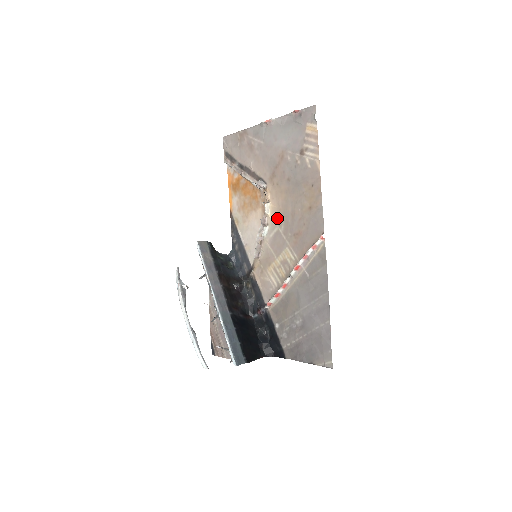
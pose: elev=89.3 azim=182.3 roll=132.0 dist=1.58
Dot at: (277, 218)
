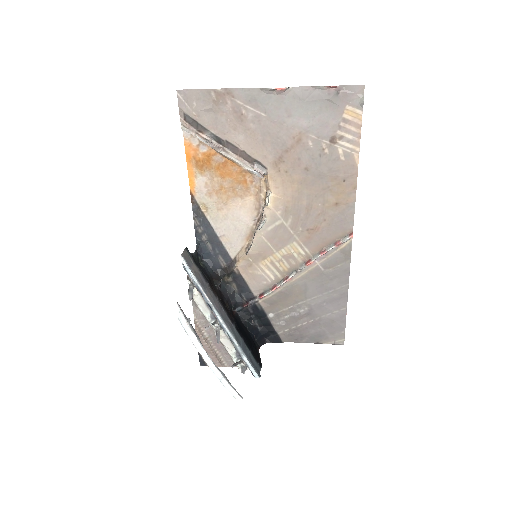
Dot at: (282, 210)
